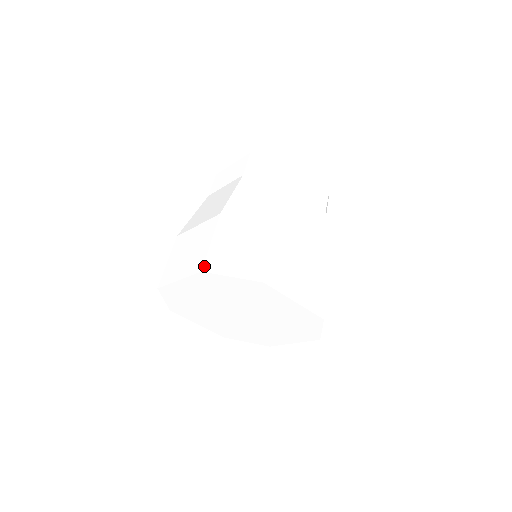
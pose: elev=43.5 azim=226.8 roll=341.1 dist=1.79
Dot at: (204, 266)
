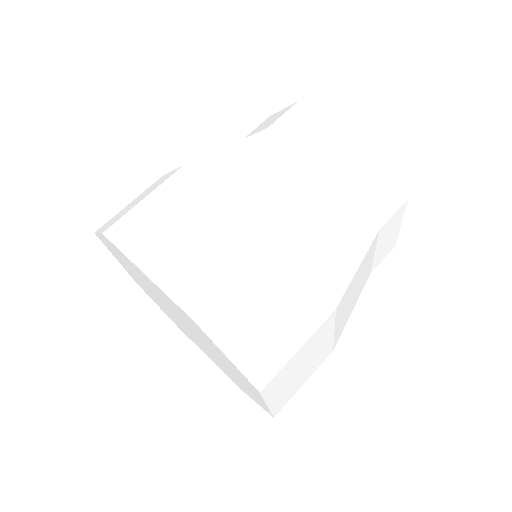
Dot at: (202, 313)
